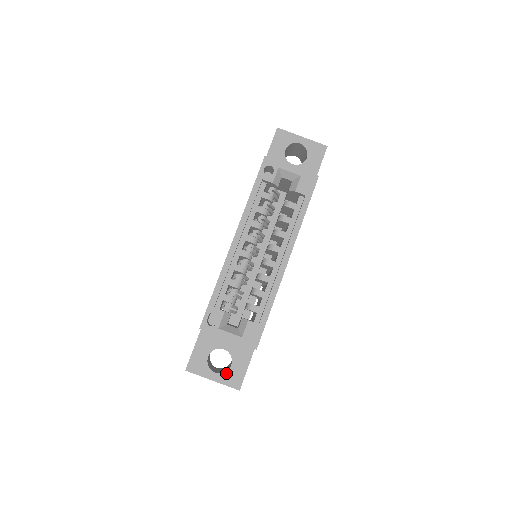
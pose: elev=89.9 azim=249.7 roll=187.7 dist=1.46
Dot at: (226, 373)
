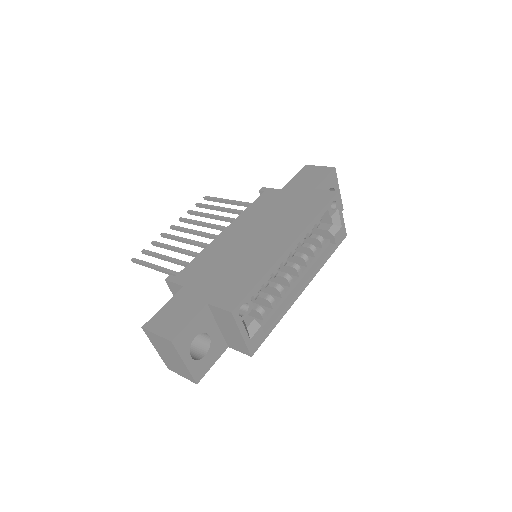
Dot at: (198, 361)
